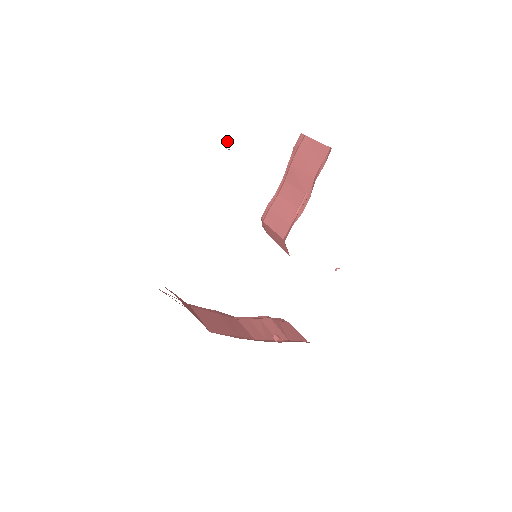
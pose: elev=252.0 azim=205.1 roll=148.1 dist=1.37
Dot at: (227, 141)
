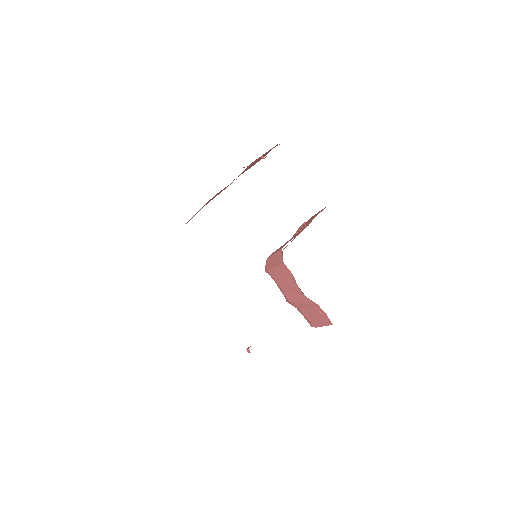
Dot at: occluded
